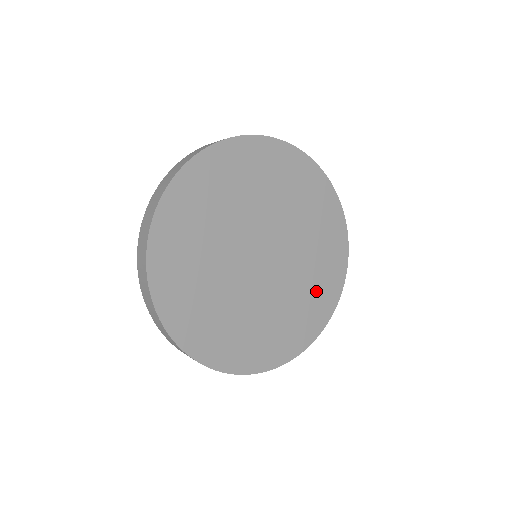
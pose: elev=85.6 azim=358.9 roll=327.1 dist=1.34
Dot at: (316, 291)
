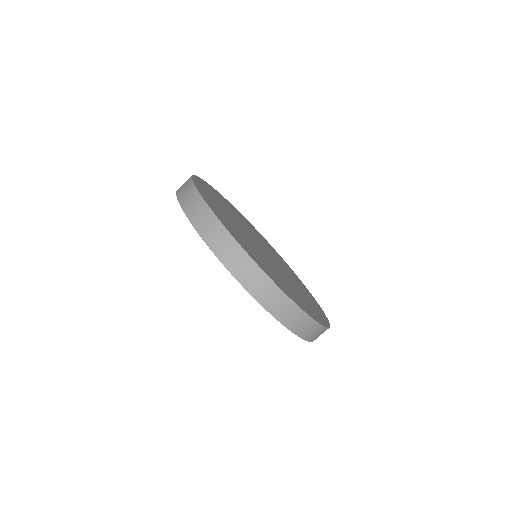
Dot at: (308, 298)
